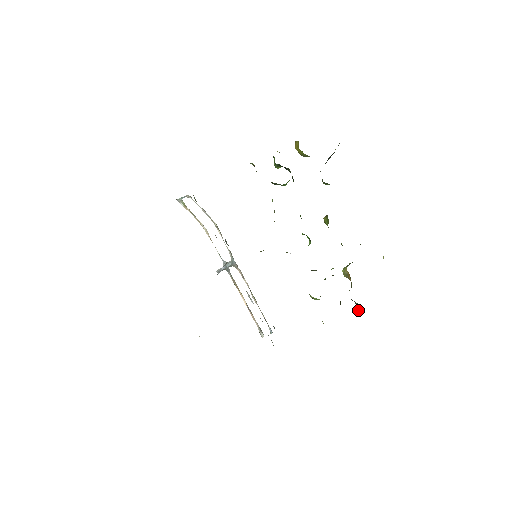
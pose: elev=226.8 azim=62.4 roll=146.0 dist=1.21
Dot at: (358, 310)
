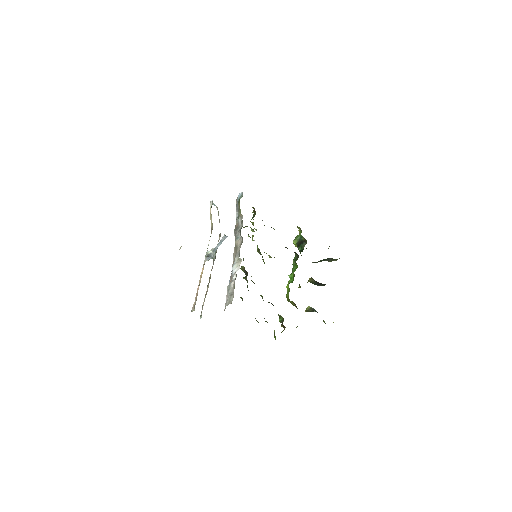
Dot at: occluded
